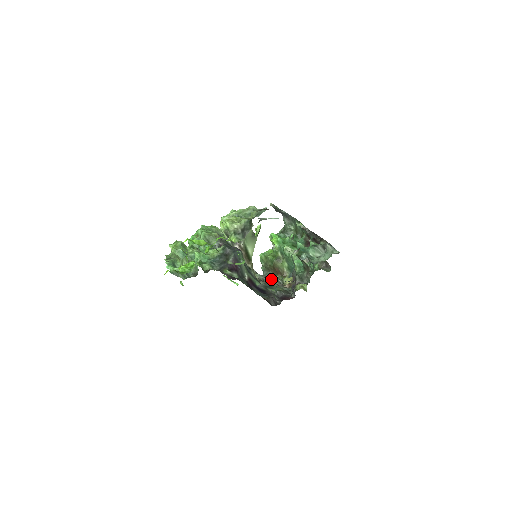
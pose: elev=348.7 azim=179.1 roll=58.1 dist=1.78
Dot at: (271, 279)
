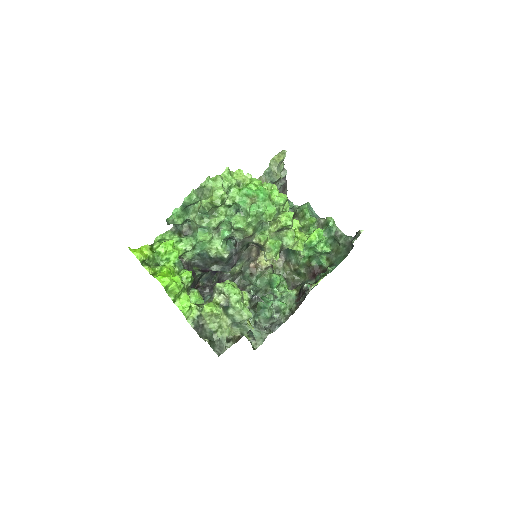
Dot at: occluded
